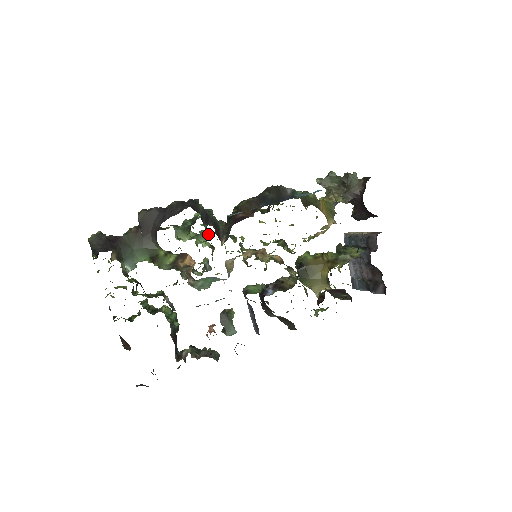
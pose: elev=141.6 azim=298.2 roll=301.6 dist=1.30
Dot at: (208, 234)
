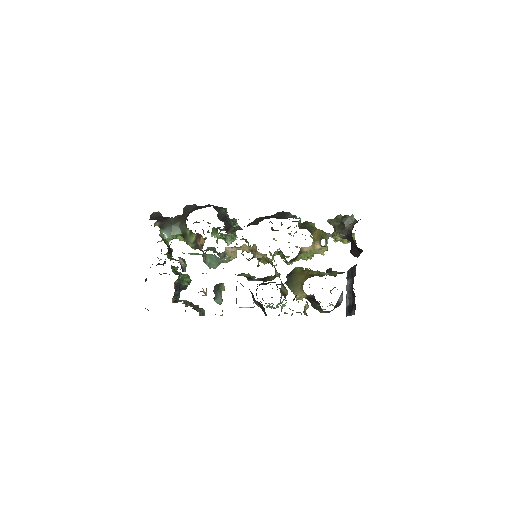
Dot at: (233, 237)
